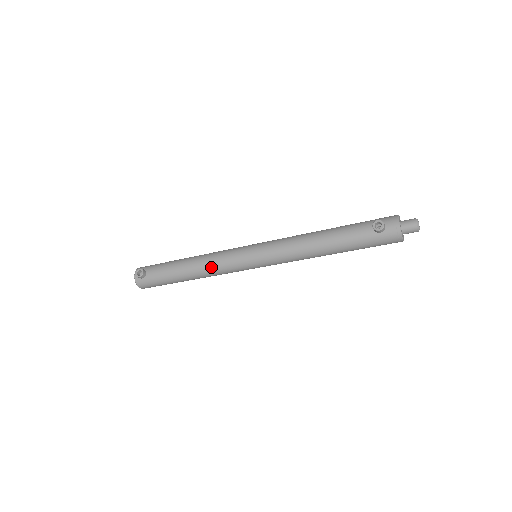
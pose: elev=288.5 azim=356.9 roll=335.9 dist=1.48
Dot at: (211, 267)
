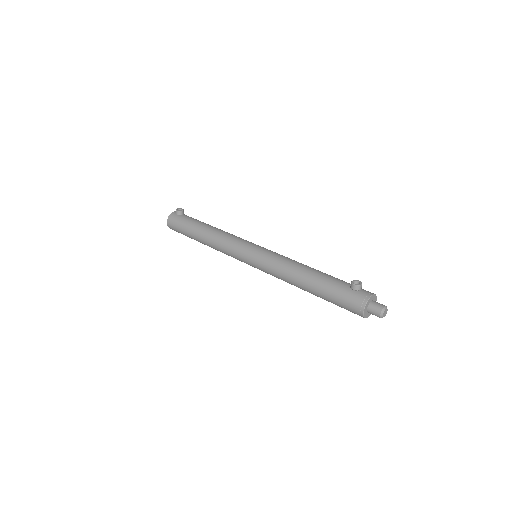
Dot at: (223, 237)
